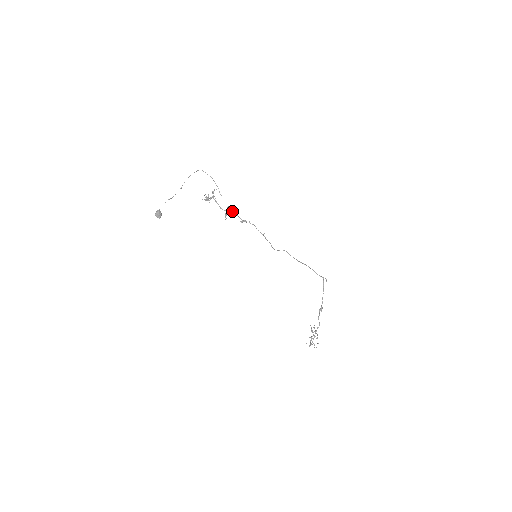
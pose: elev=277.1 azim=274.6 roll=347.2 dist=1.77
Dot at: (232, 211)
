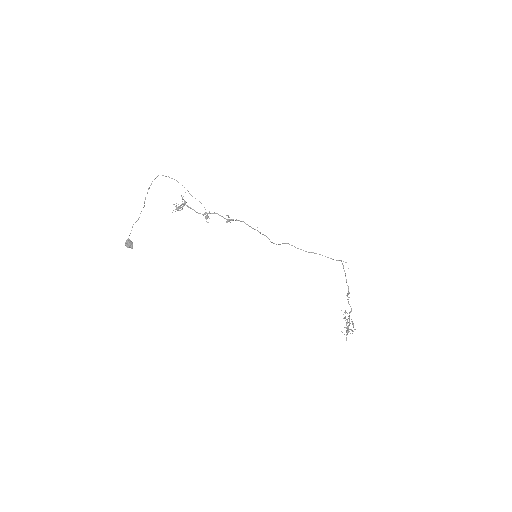
Dot at: (212, 213)
